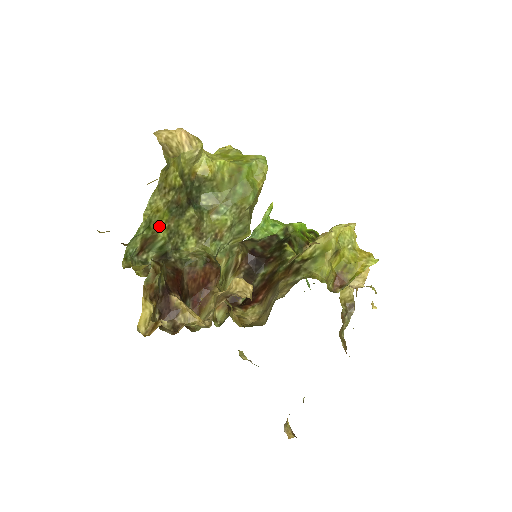
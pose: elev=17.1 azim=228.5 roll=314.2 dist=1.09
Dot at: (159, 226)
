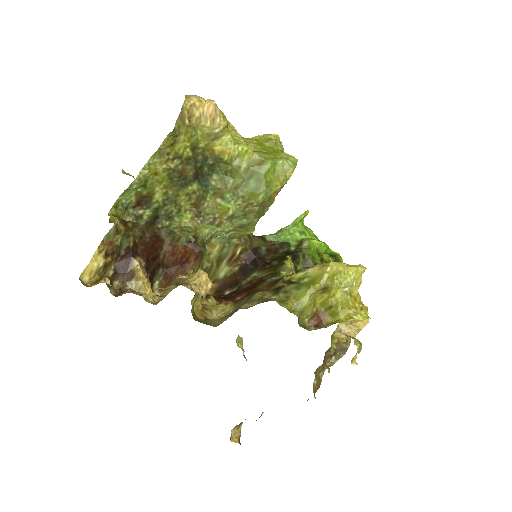
Dot at: (156, 189)
